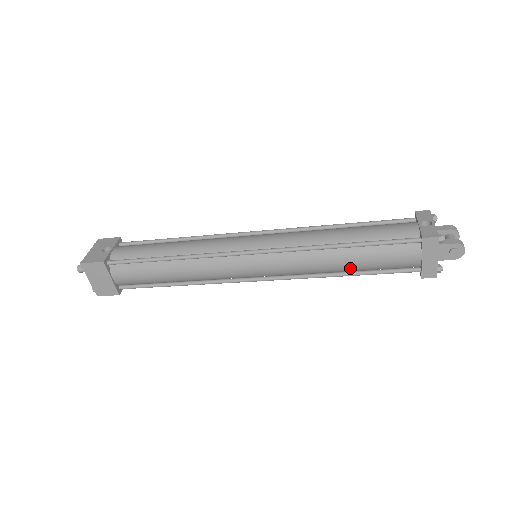
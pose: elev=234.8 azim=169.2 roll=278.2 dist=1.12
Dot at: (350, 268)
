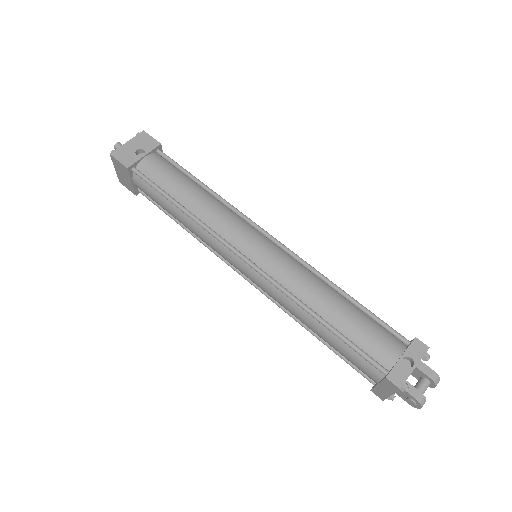
Dot at: (318, 335)
